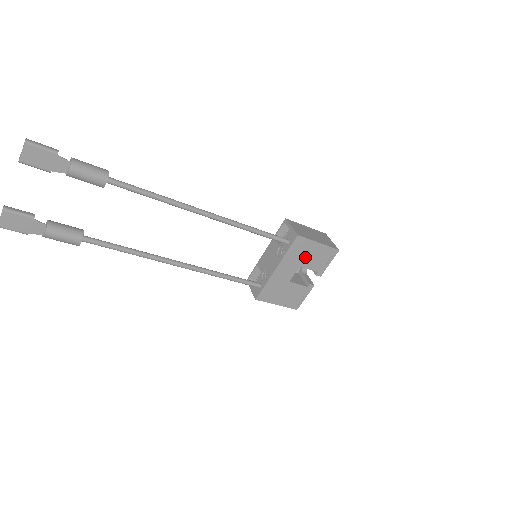
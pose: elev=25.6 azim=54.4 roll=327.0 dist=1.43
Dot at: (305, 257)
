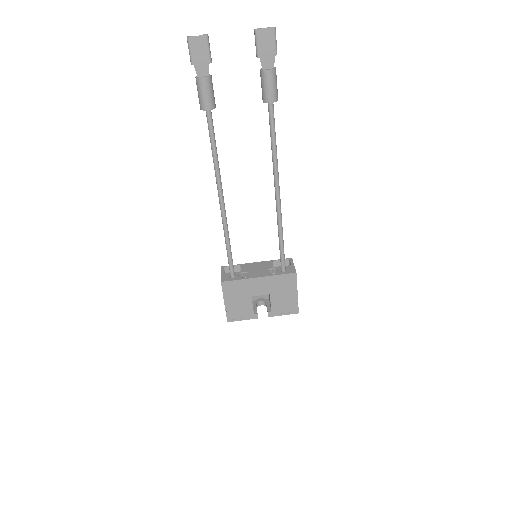
Dot at: (280, 292)
